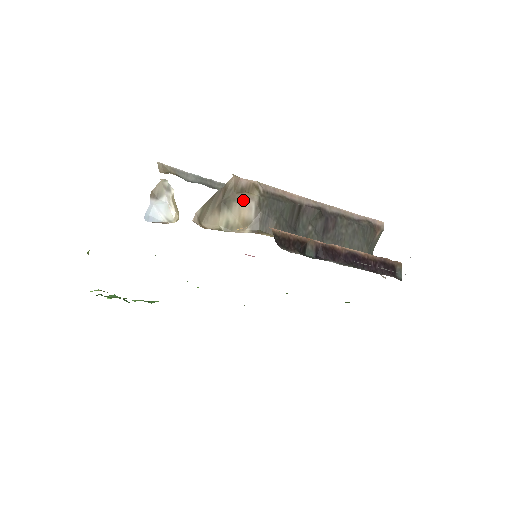
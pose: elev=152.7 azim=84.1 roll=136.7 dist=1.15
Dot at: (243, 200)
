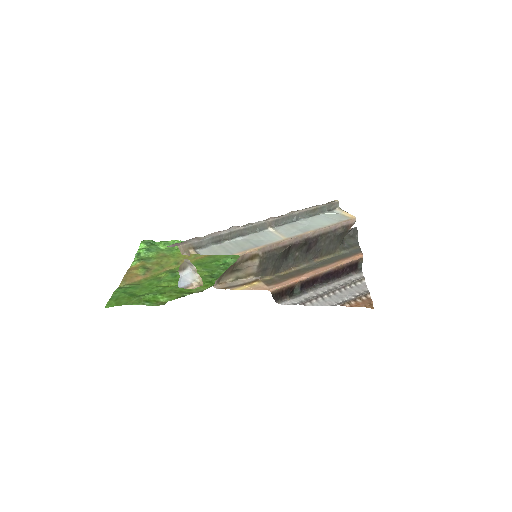
Dot at: (248, 267)
